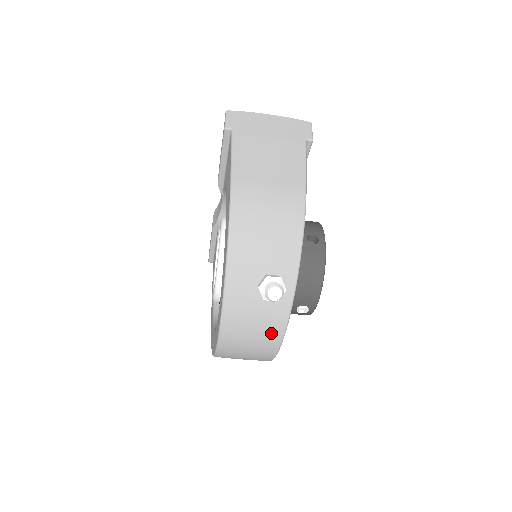
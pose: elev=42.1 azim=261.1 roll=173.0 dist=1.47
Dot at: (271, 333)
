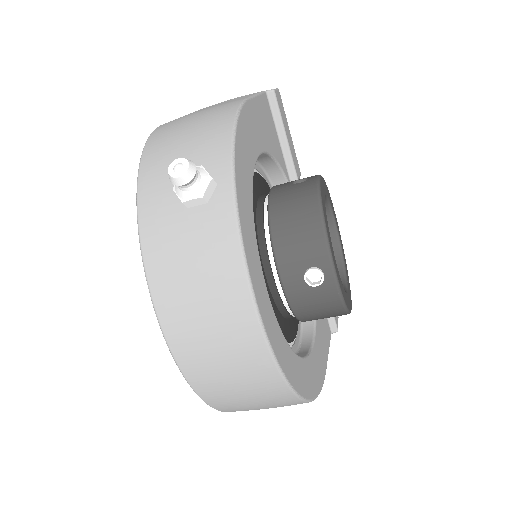
Dot at: (224, 272)
